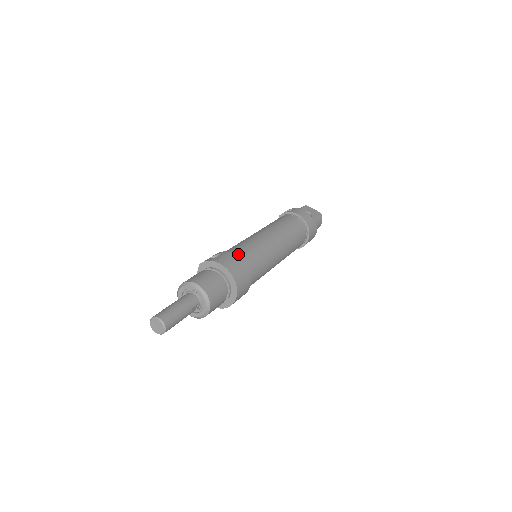
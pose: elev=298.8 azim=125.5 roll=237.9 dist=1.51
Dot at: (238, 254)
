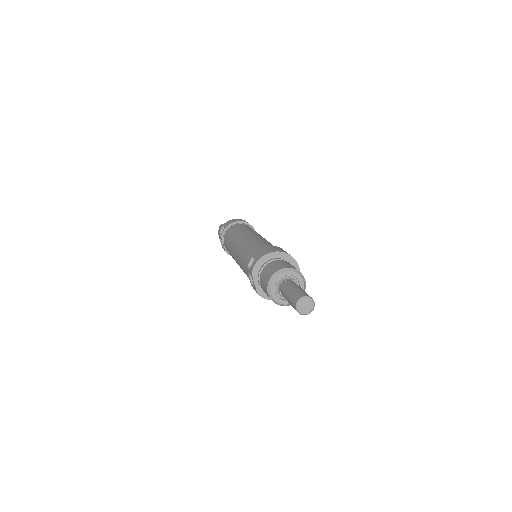
Dot at: occluded
